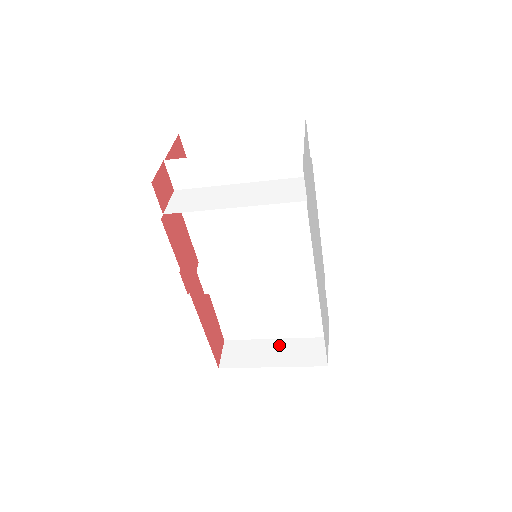
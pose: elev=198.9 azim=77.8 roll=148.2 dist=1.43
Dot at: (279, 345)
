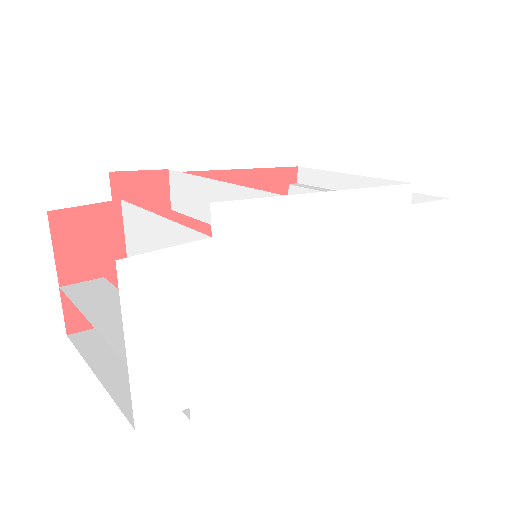
Dot at: occluded
